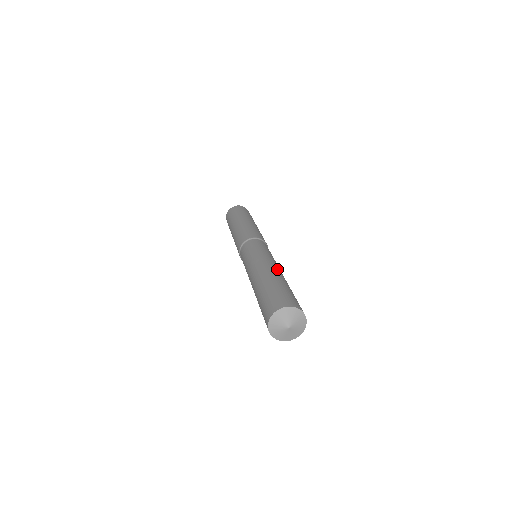
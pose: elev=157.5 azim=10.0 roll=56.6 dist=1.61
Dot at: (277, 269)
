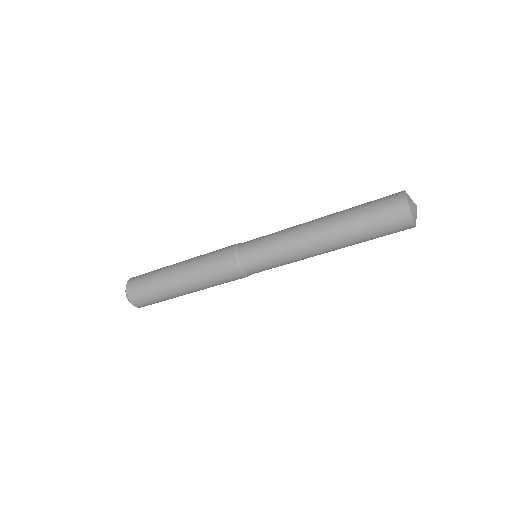
Dot at: occluded
